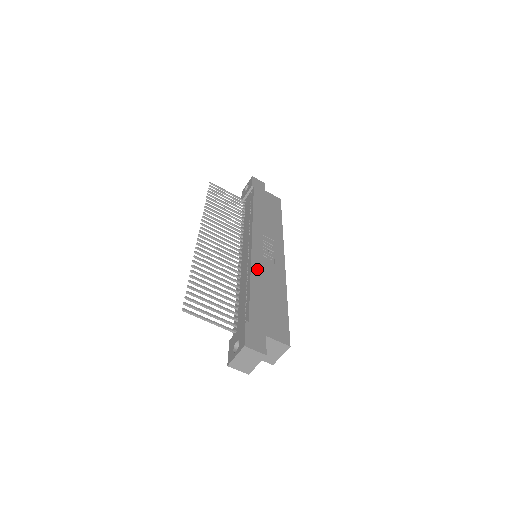
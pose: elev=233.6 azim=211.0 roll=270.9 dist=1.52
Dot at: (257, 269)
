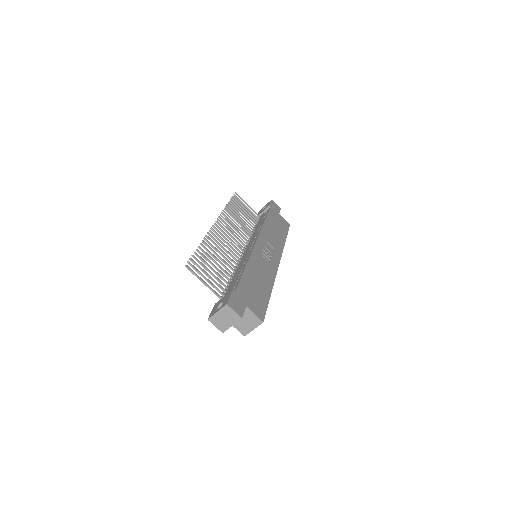
Dot at: (254, 261)
